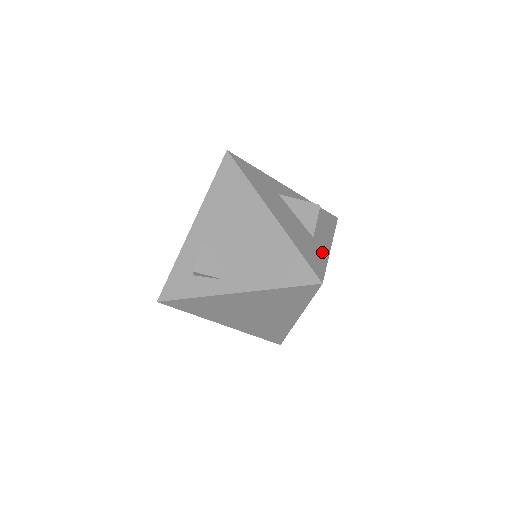
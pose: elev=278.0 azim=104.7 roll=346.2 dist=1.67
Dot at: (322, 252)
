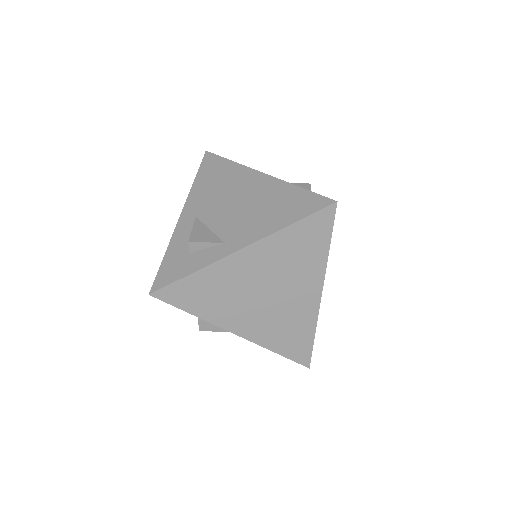
Dot at: occluded
